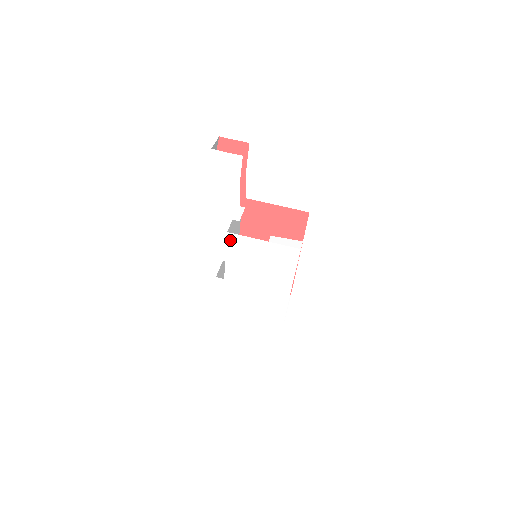
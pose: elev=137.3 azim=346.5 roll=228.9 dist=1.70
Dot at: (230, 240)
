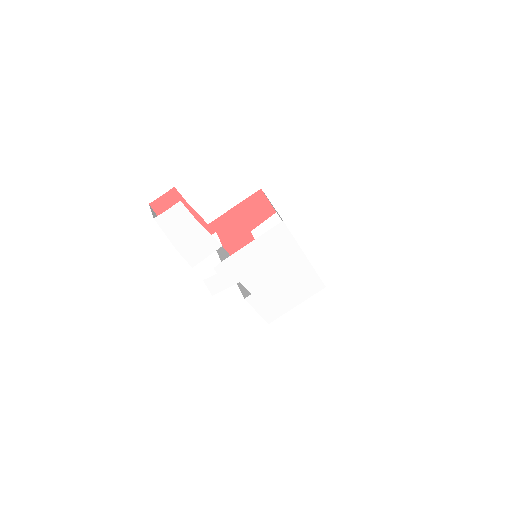
Dot at: (229, 265)
